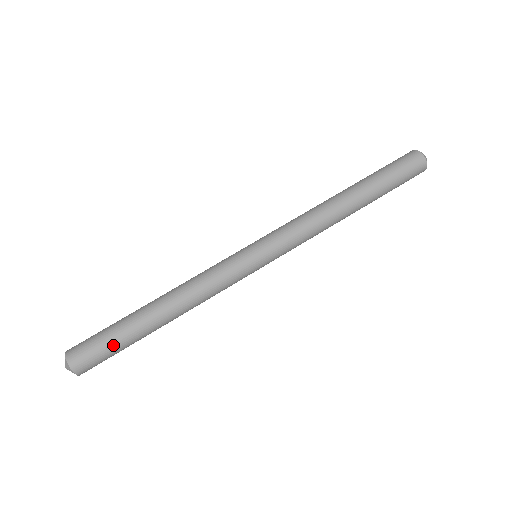
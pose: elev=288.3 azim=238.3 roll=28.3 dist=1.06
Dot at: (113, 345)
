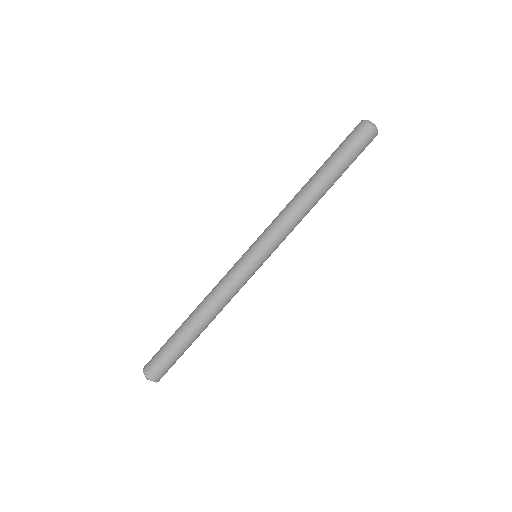
Dot at: (175, 357)
